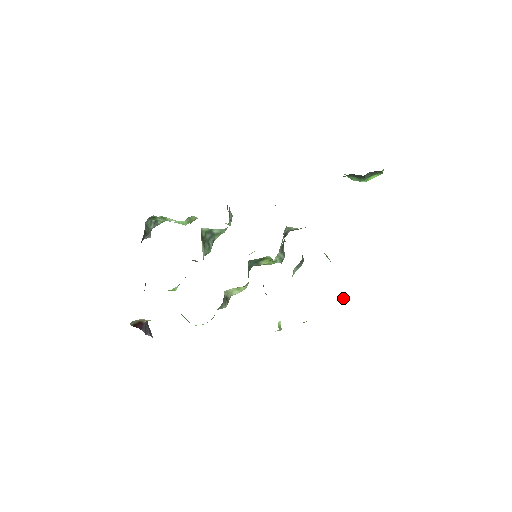
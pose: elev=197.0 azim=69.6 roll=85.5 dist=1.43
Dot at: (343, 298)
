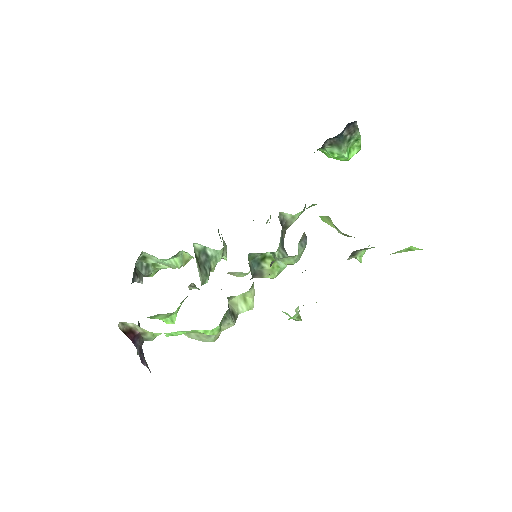
Dot at: (360, 261)
